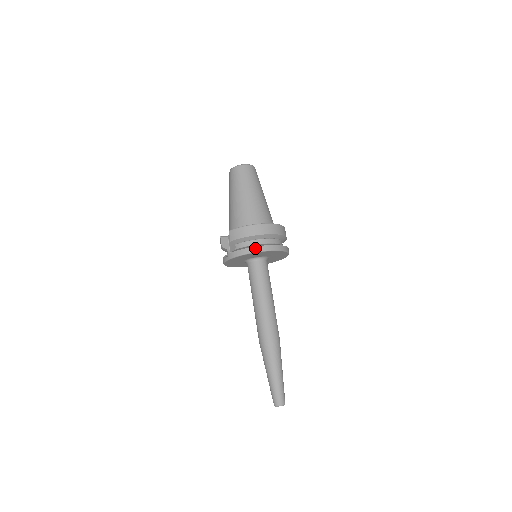
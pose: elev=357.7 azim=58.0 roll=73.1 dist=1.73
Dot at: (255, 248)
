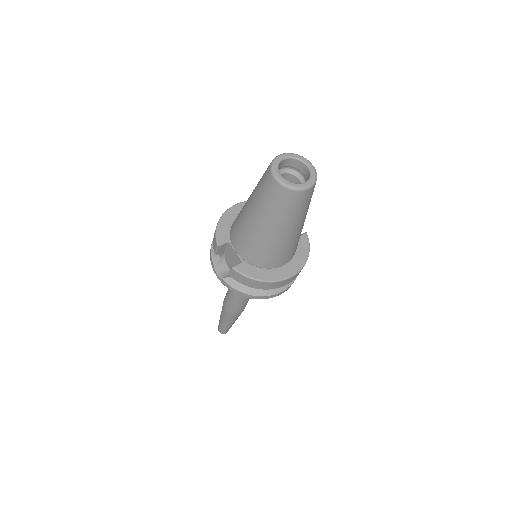
Dot at: (257, 297)
